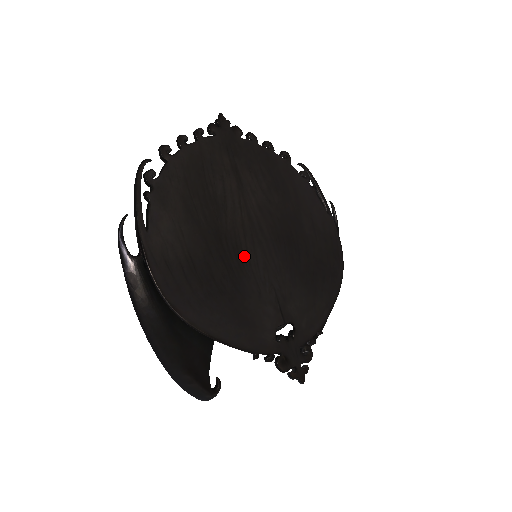
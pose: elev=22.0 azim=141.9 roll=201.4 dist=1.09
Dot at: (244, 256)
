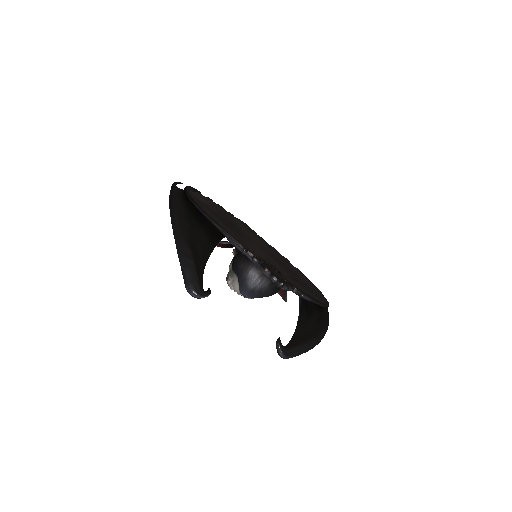
Dot at: (247, 238)
